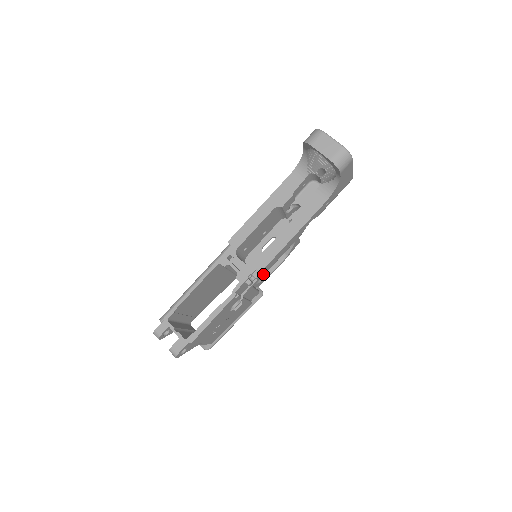
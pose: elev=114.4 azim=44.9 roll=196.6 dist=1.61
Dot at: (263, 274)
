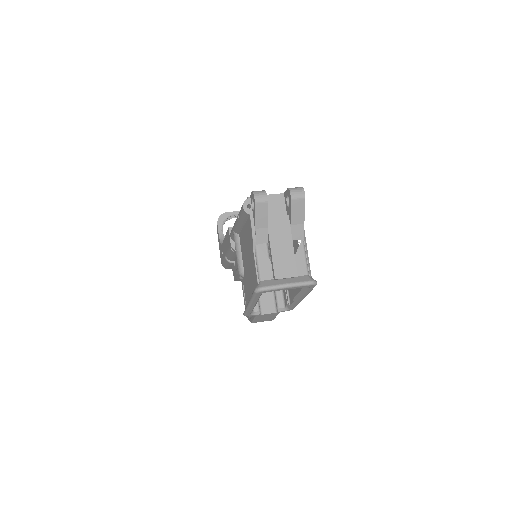
Dot at: occluded
